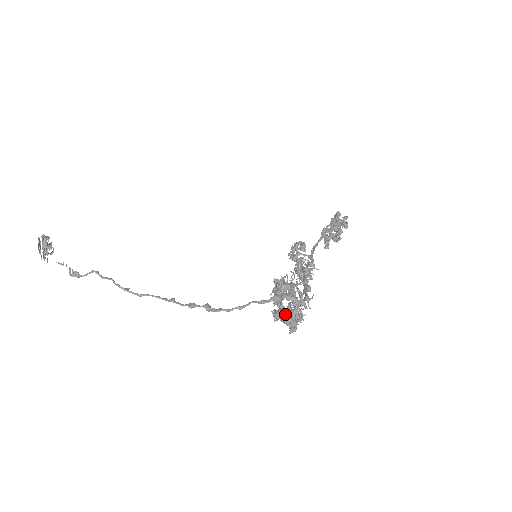
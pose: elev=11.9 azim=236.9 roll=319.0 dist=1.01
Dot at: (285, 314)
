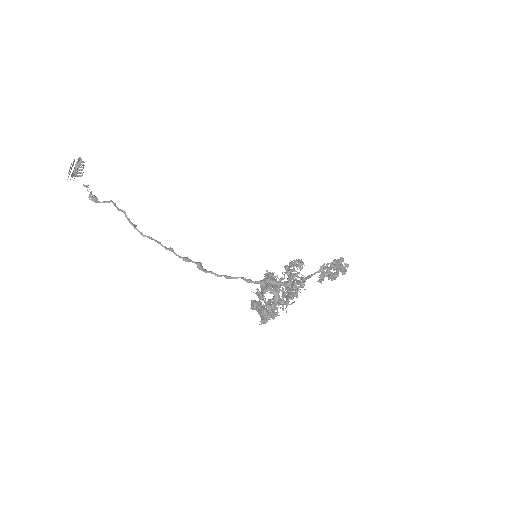
Dot at: (263, 305)
